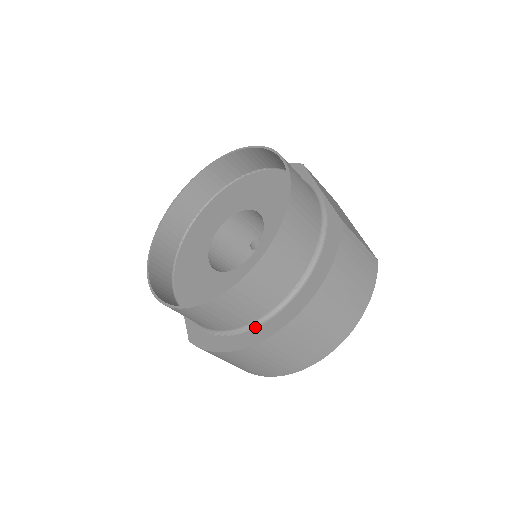
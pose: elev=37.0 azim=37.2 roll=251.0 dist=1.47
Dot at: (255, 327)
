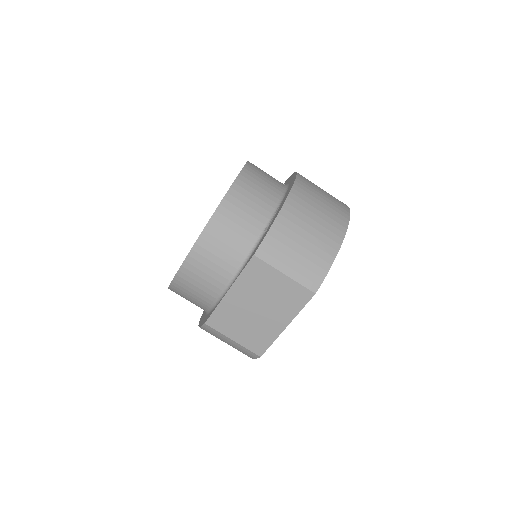
Dot at: (284, 197)
